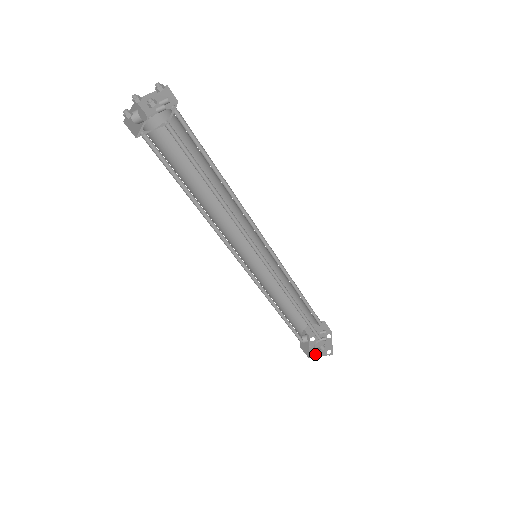
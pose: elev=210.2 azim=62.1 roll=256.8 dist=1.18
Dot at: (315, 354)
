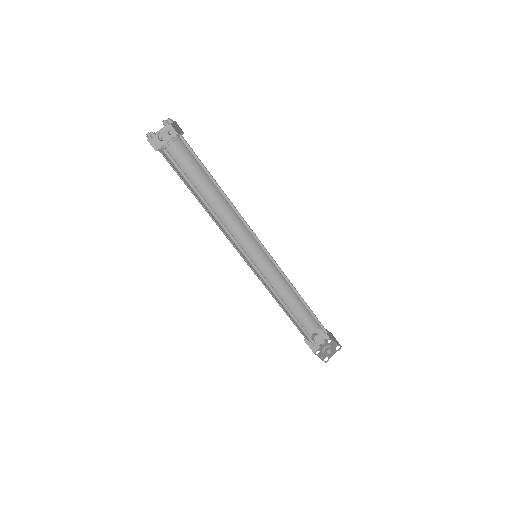
Dot at: (319, 353)
